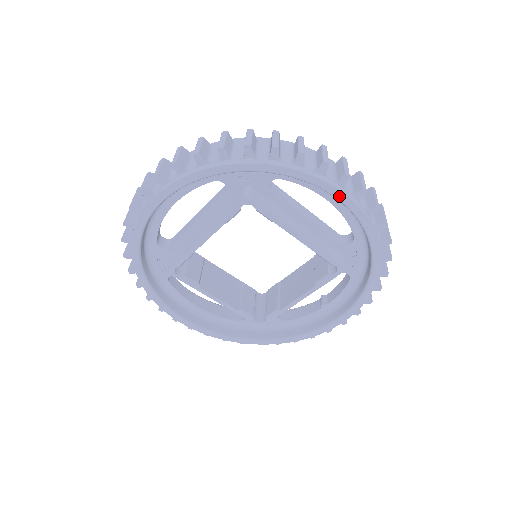
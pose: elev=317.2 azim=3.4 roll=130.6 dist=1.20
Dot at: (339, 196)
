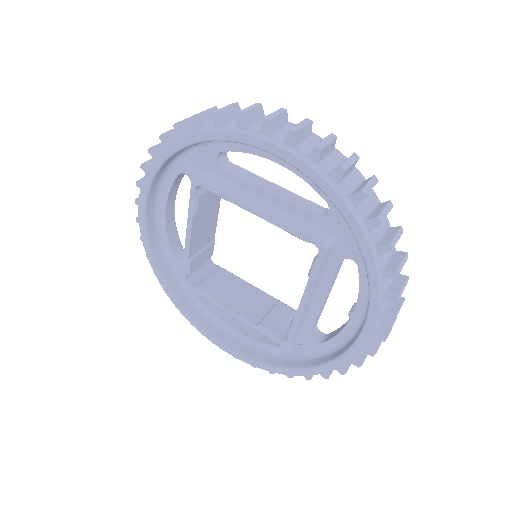
Dot at: (263, 146)
